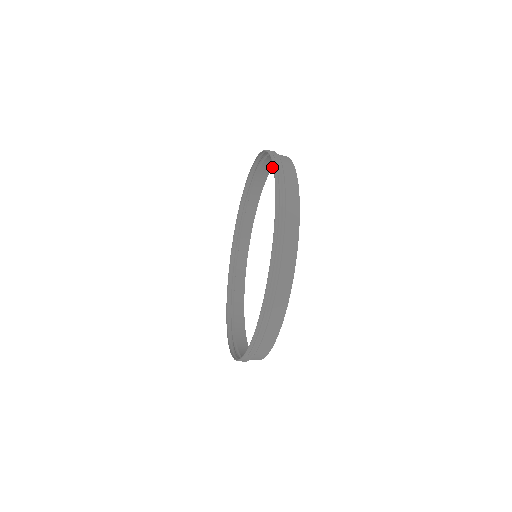
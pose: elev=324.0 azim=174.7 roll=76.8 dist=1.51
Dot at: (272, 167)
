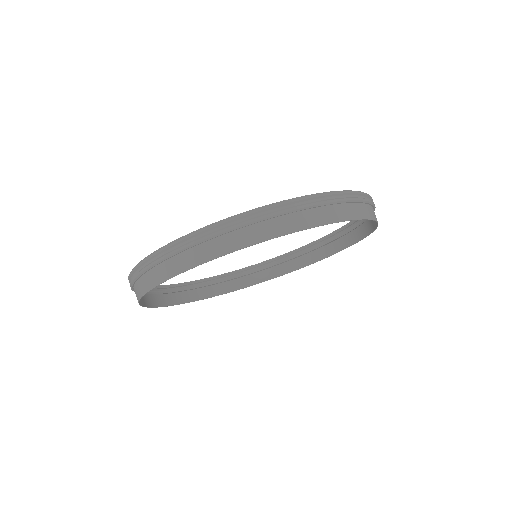
Dot at: (345, 248)
